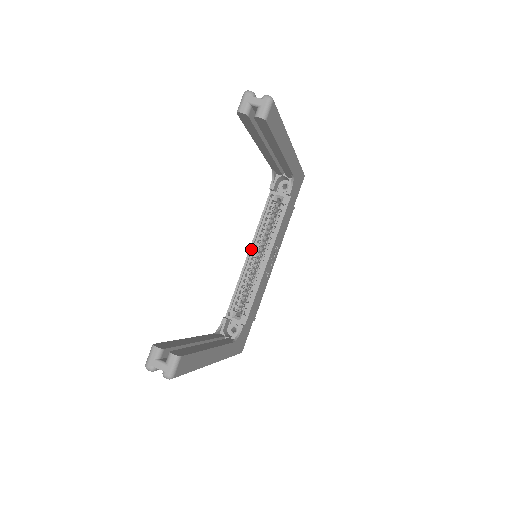
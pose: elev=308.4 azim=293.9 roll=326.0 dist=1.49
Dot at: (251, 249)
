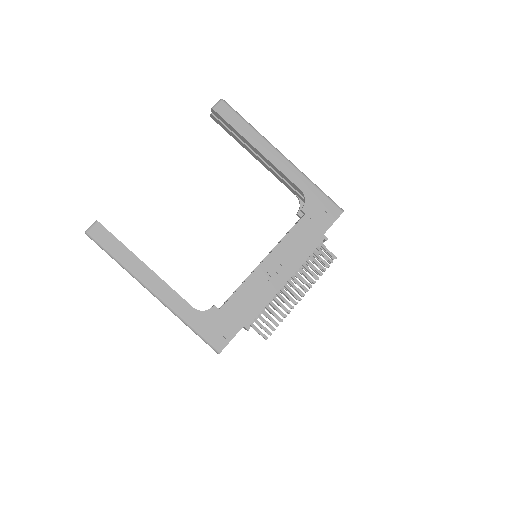
Dot at: occluded
